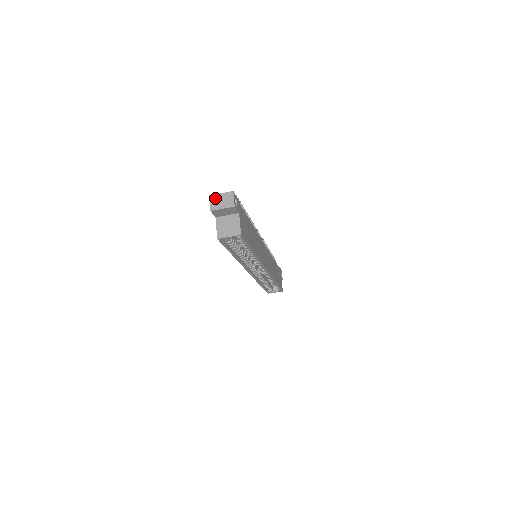
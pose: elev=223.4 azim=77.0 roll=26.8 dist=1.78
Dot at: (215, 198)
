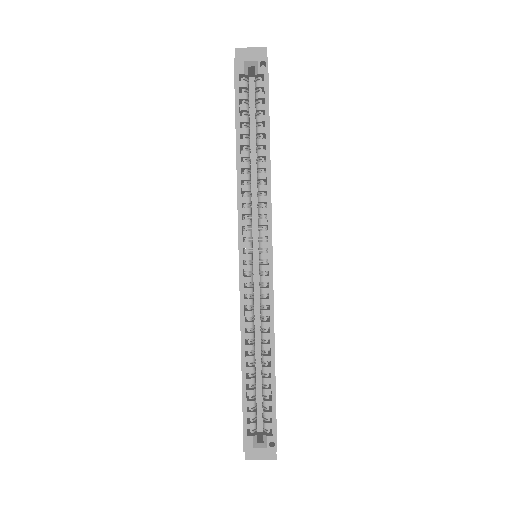
Dot at: occluded
